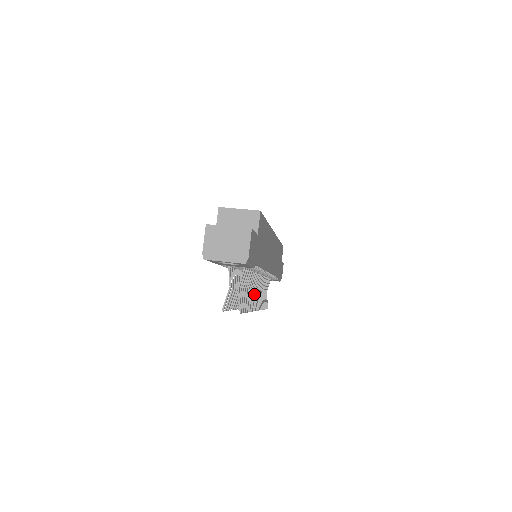
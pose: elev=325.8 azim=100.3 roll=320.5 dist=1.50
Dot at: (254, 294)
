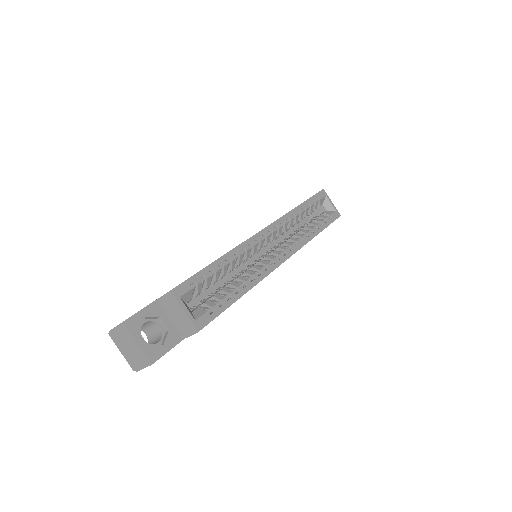
Dot at: occluded
